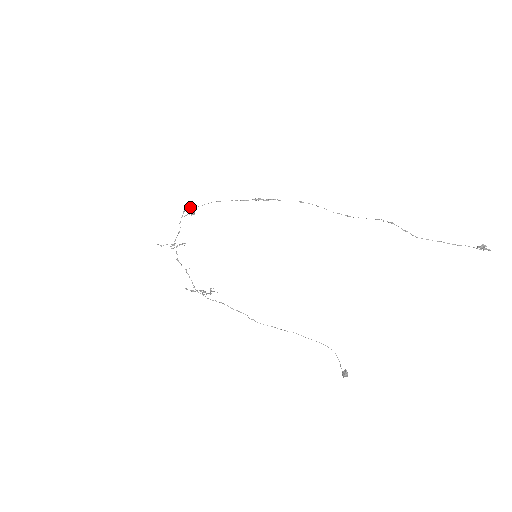
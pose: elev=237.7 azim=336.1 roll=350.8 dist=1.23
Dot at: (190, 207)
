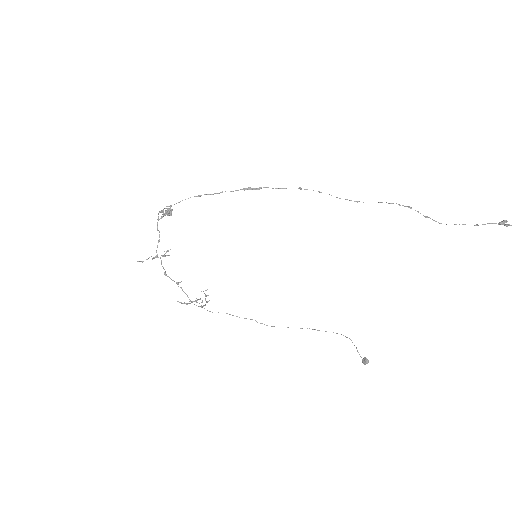
Dot at: occluded
